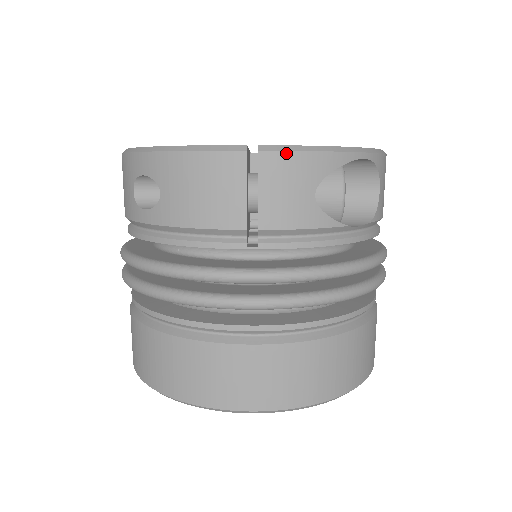
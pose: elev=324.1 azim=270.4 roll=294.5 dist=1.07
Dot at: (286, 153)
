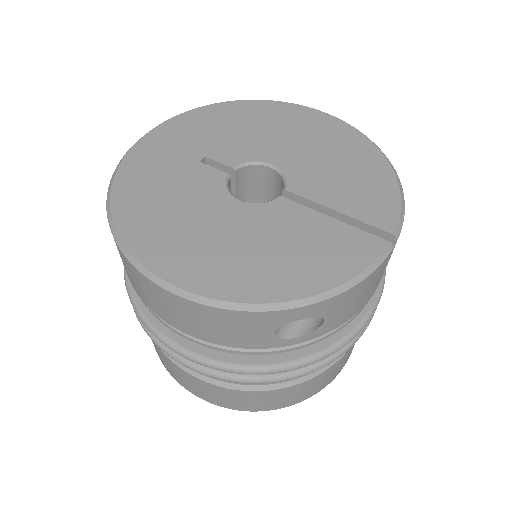
Dot at: occluded
